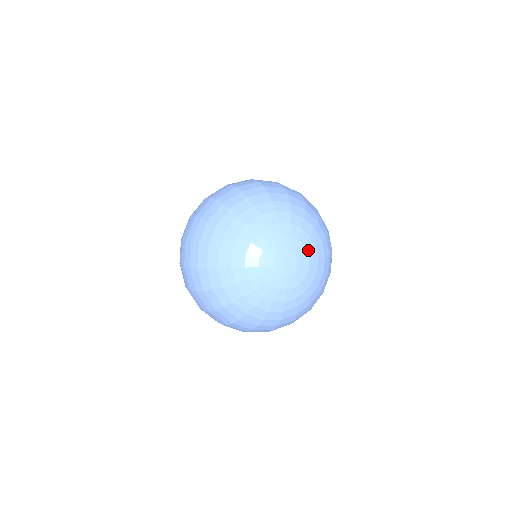
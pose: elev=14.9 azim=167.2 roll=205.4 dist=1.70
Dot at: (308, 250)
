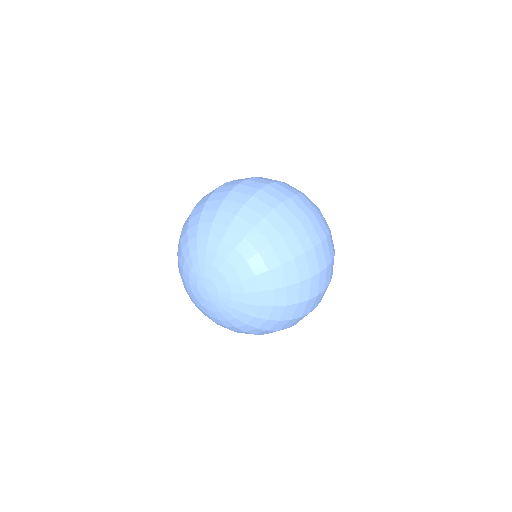
Dot at: (233, 291)
